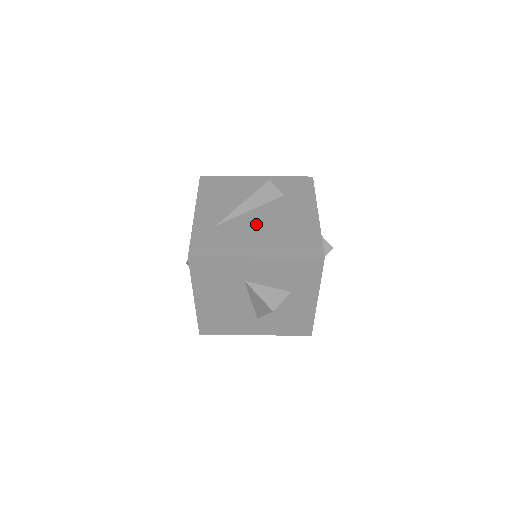
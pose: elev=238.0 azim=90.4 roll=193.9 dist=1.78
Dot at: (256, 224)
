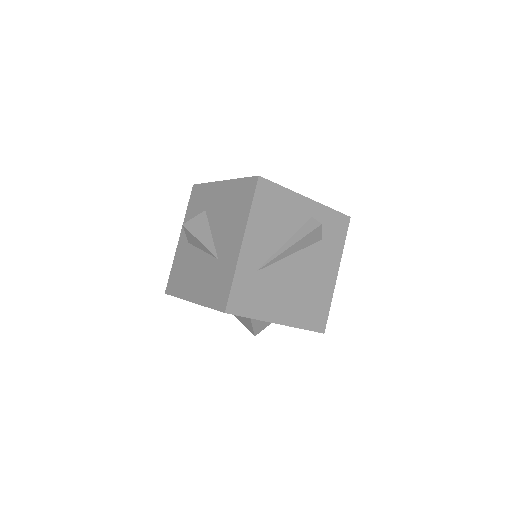
Dot at: (290, 278)
